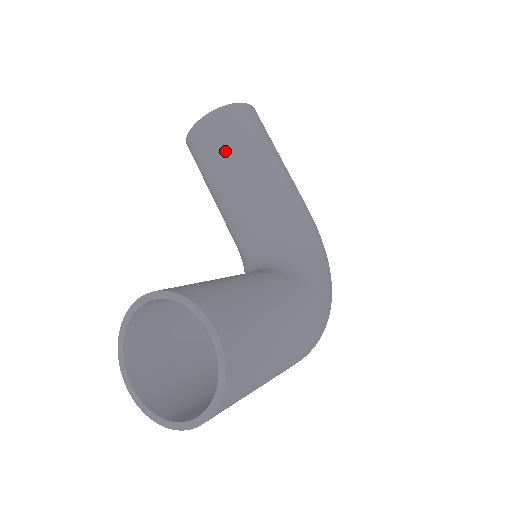
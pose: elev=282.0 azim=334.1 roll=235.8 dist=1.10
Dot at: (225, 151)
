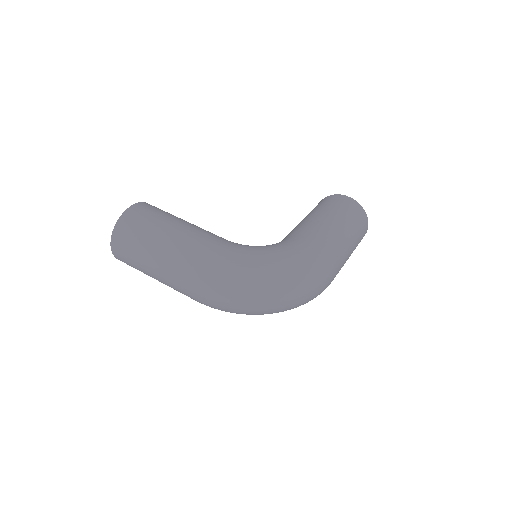
Dot at: occluded
